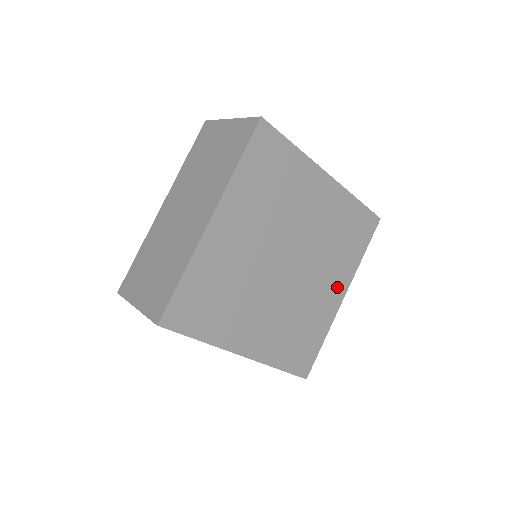
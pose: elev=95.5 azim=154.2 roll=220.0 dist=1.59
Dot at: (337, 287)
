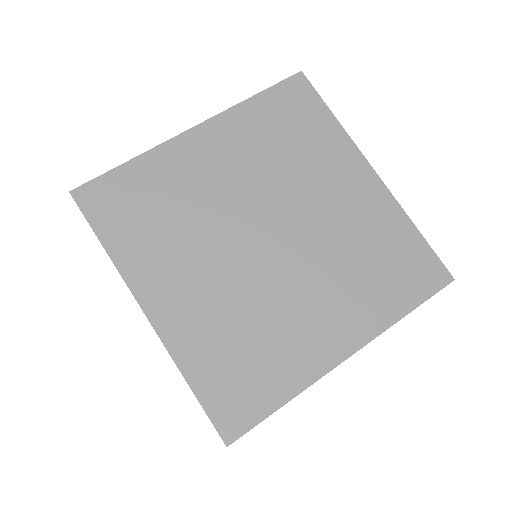
Dot at: (342, 330)
